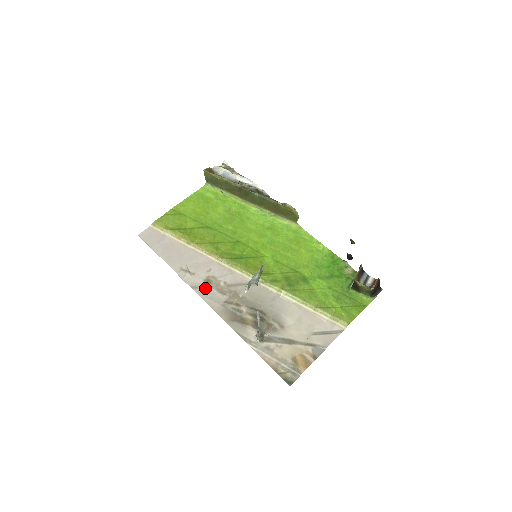
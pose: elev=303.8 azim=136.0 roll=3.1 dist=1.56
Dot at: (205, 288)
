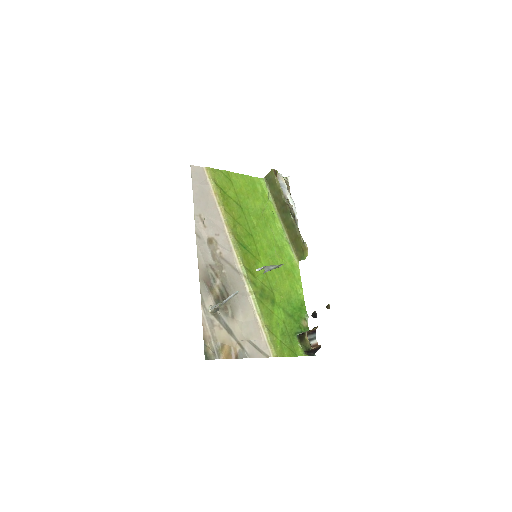
Dot at: (205, 243)
